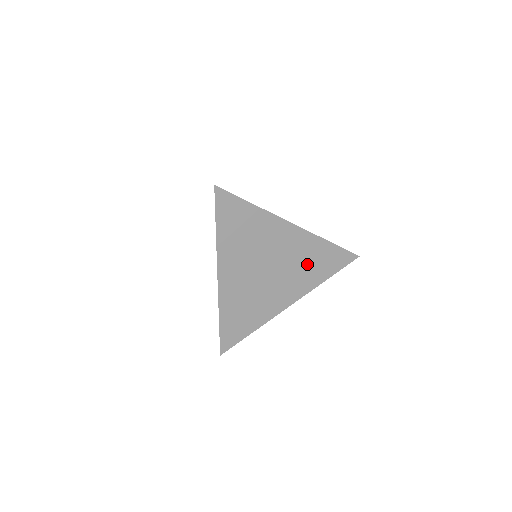
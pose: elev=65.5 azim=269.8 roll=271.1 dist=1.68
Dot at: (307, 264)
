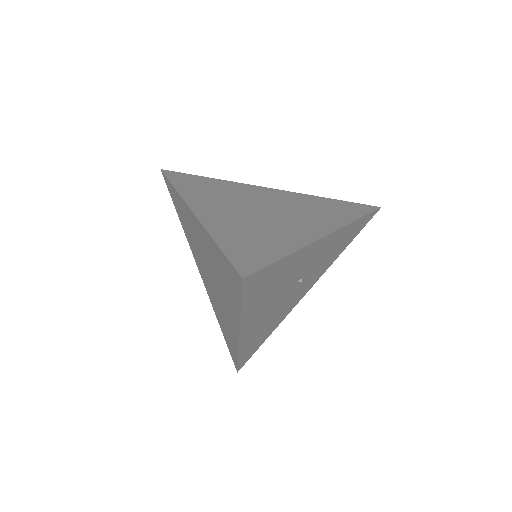
Dot at: (315, 209)
